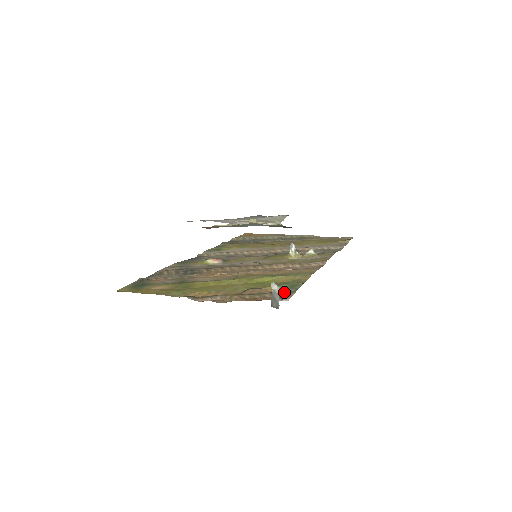
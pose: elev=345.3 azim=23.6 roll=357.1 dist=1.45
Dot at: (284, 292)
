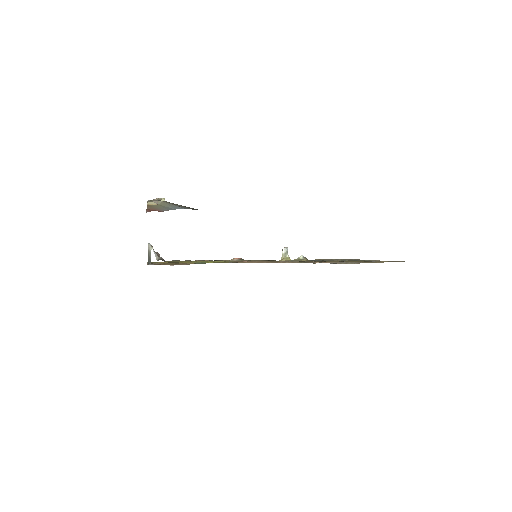
Dot at: (187, 264)
